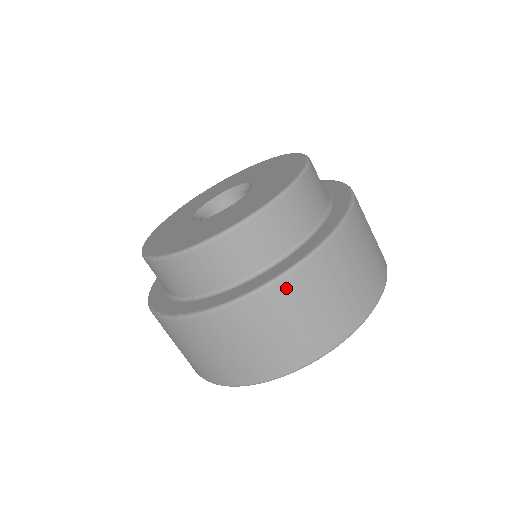
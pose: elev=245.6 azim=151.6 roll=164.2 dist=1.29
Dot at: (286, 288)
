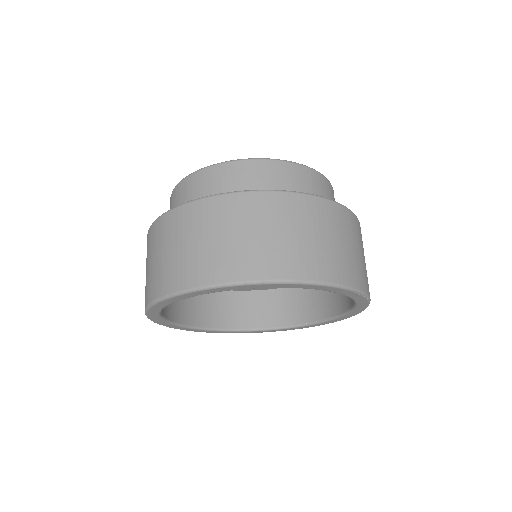
Dot at: (265, 201)
